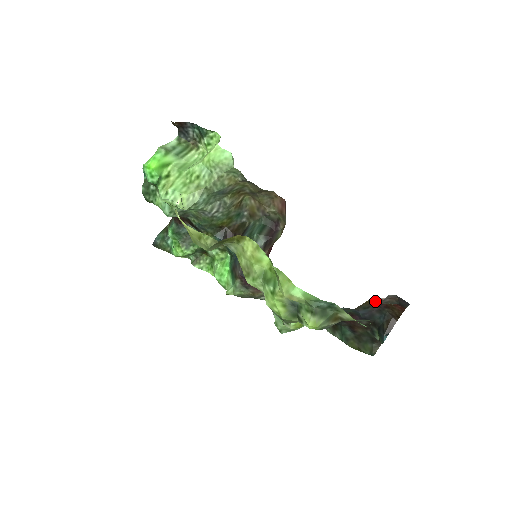
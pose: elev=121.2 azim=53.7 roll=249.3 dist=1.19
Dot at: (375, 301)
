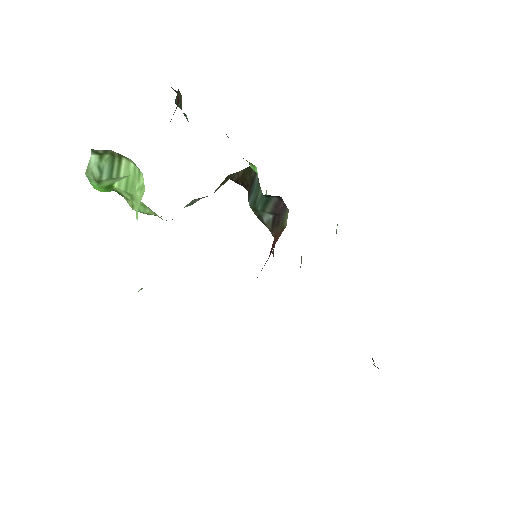
Dot at: occluded
